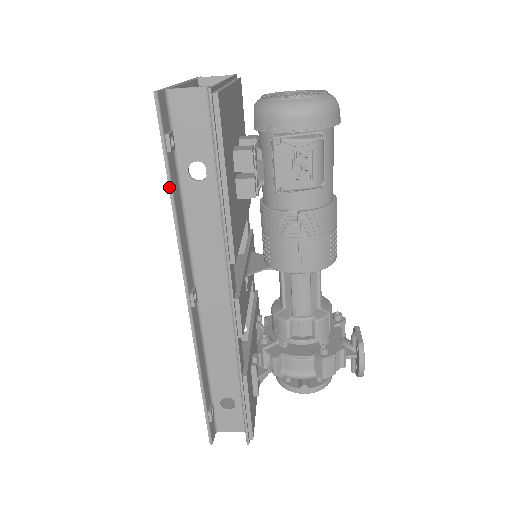
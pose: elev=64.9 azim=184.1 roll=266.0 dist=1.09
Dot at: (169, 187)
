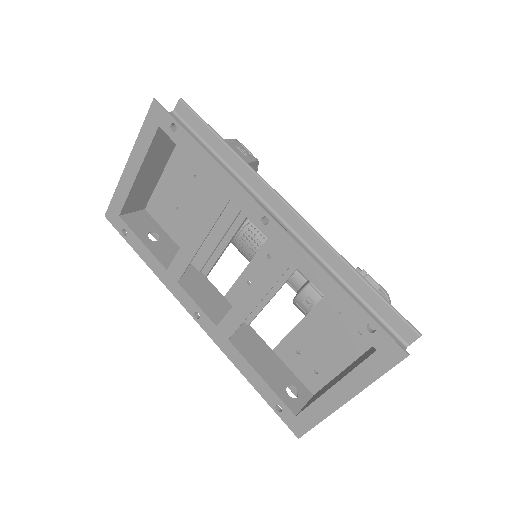
Dot at: (198, 143)
